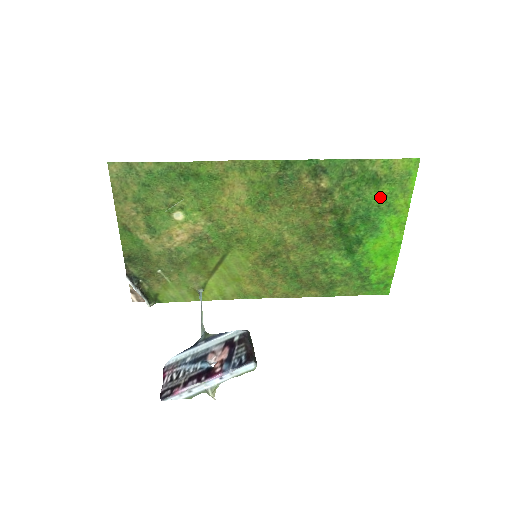
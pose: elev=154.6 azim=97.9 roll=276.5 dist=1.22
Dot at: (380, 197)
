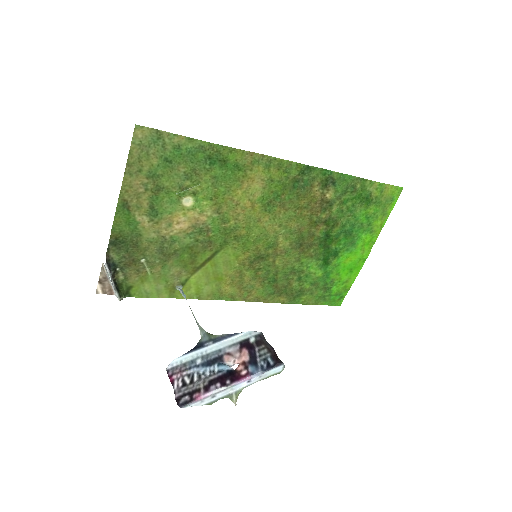
Dot at: (366, 216)
